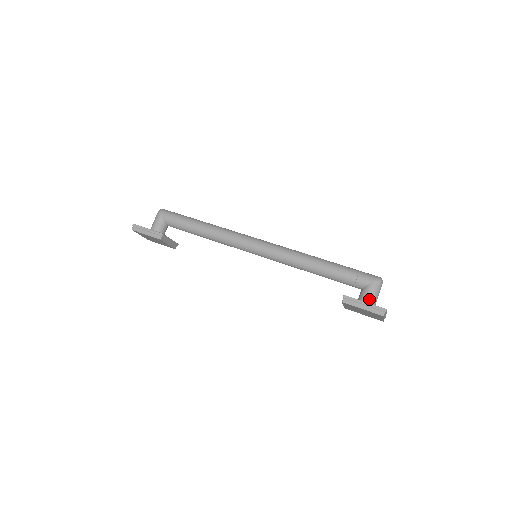
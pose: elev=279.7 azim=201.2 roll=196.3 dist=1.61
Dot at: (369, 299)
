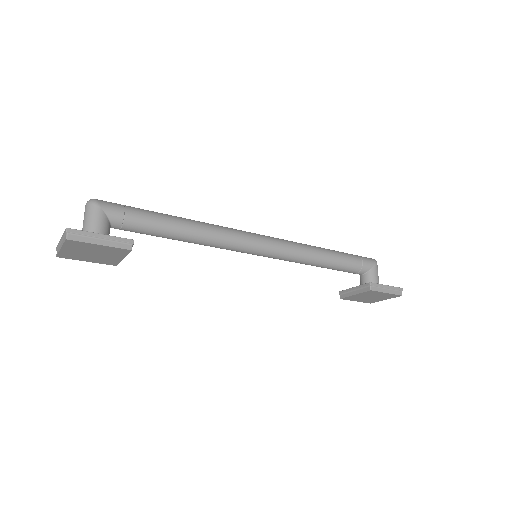
Dot at: (378, 282)
